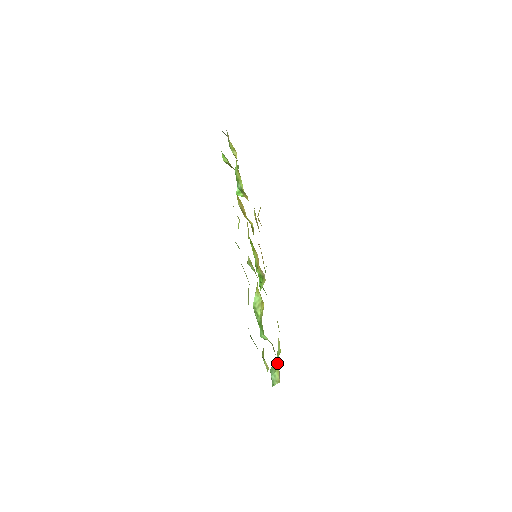
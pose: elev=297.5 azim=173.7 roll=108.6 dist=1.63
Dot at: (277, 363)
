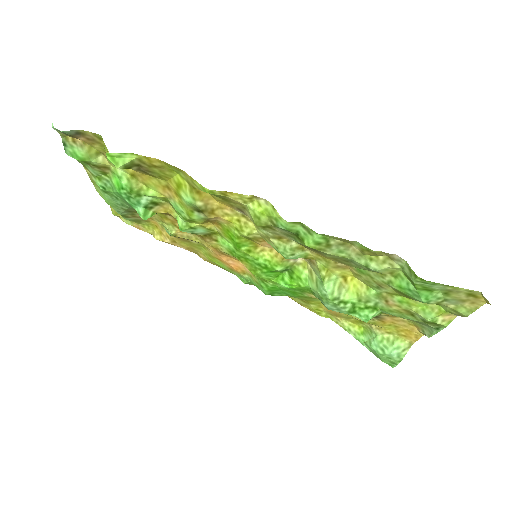
Dot at: (388, 333)
